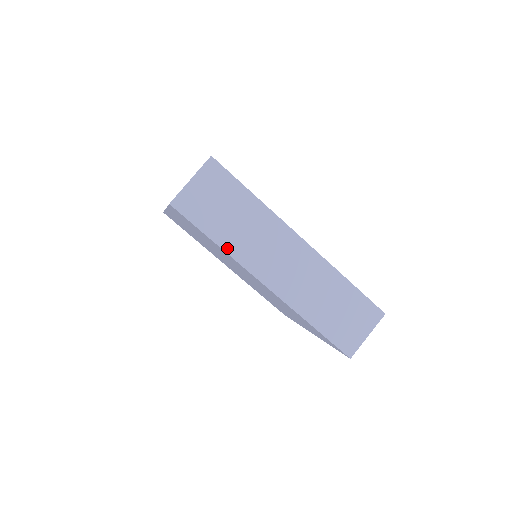
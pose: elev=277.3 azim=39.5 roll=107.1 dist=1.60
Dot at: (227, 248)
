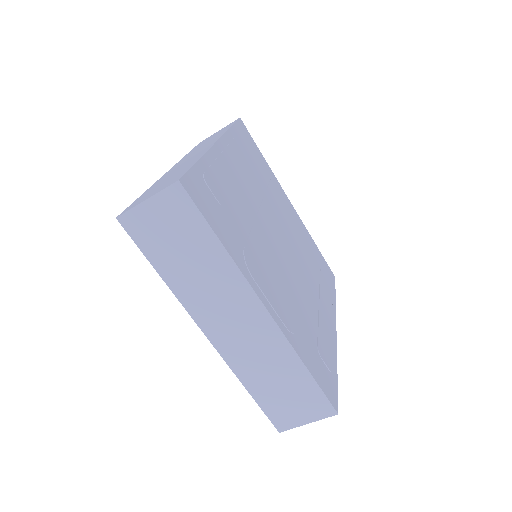
Dot at: occluded
